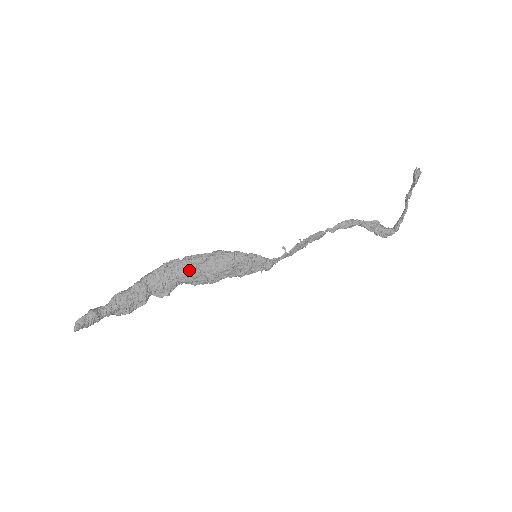
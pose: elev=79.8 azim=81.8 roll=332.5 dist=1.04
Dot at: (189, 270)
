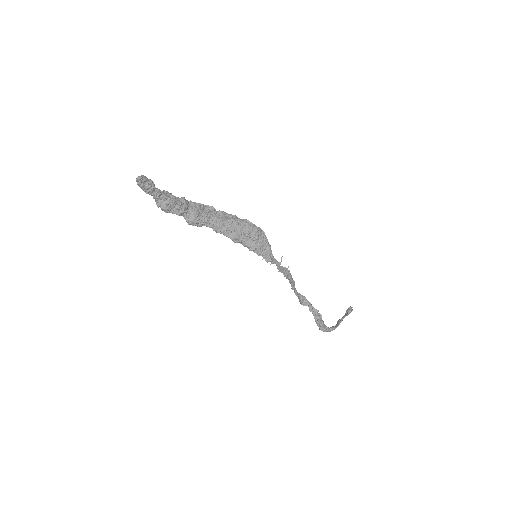
Dot at: (223, 218)
